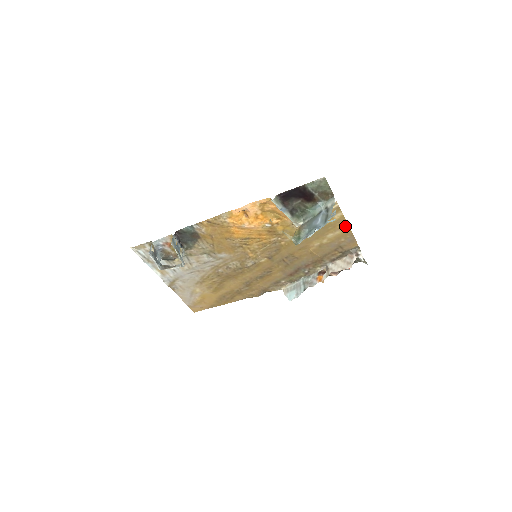
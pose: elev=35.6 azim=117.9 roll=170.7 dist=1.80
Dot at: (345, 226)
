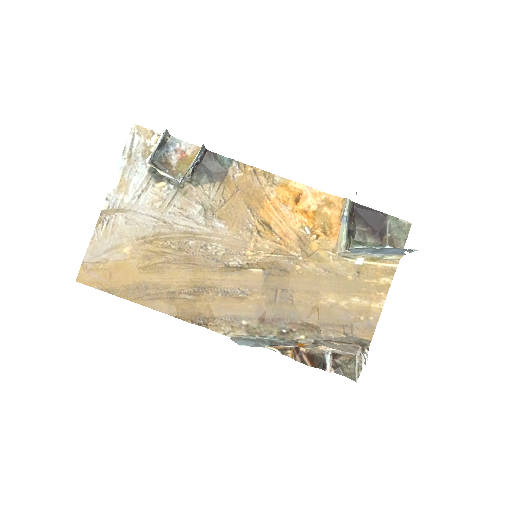
Dot at: (380, 301)
